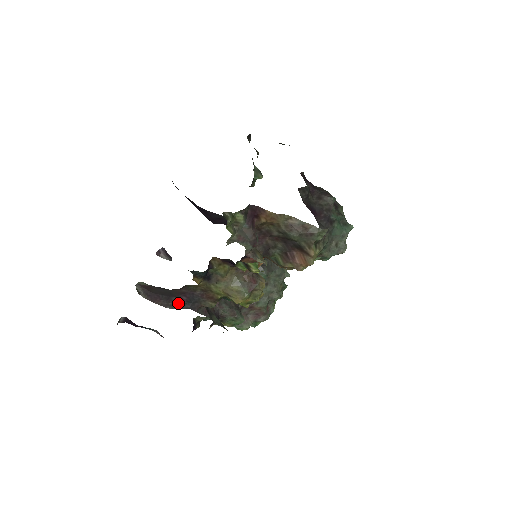
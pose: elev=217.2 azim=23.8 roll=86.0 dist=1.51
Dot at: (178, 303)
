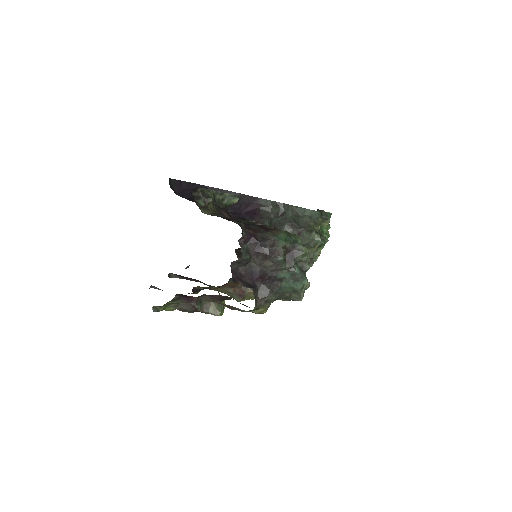
Dot at: (204, 283)
